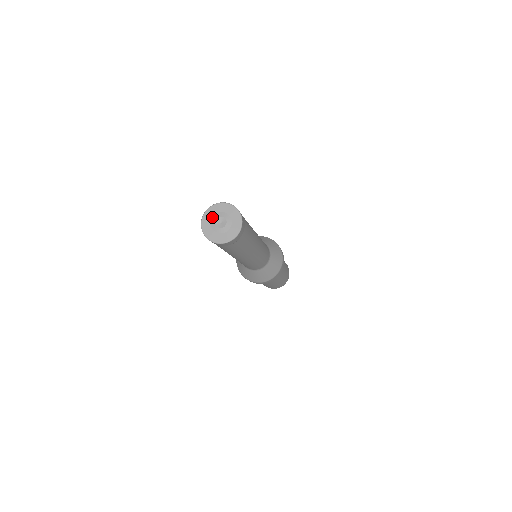
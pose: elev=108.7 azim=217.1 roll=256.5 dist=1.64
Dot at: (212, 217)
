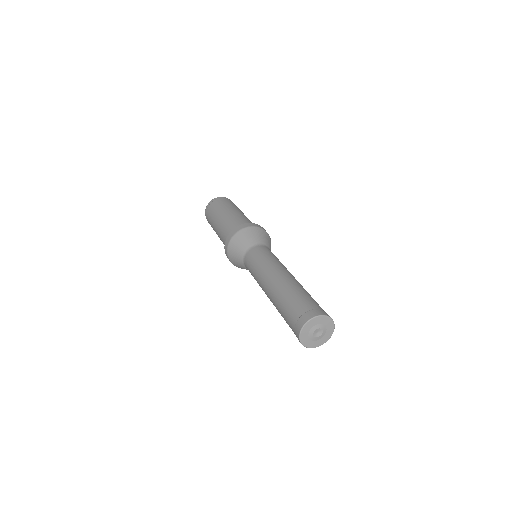
Dot at: (311, 328)
